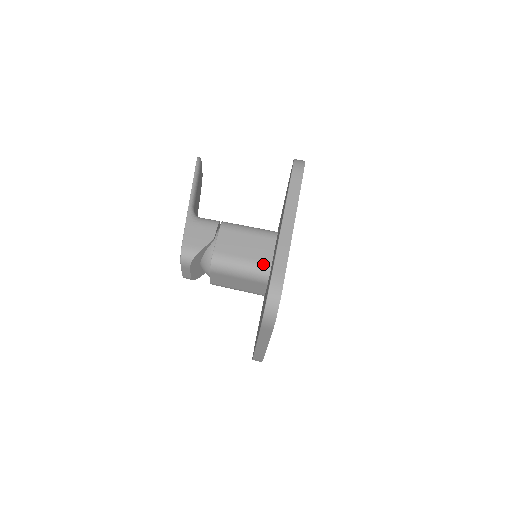
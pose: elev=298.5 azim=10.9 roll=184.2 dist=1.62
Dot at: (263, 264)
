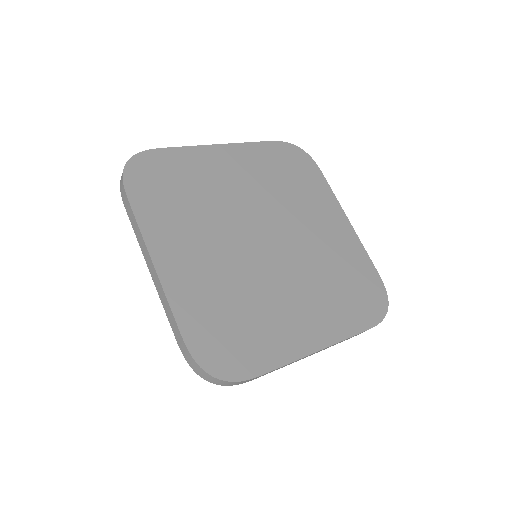
Dot at: occluded
